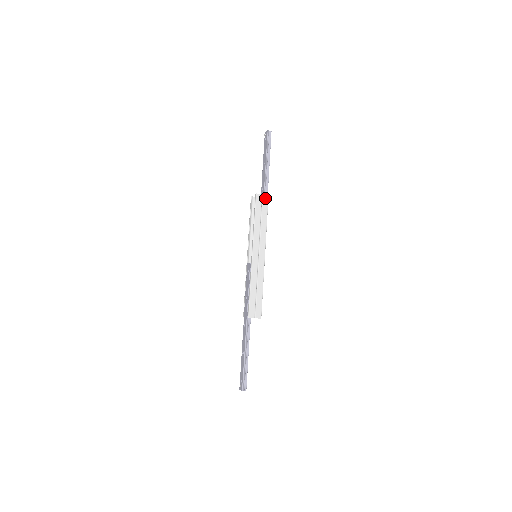
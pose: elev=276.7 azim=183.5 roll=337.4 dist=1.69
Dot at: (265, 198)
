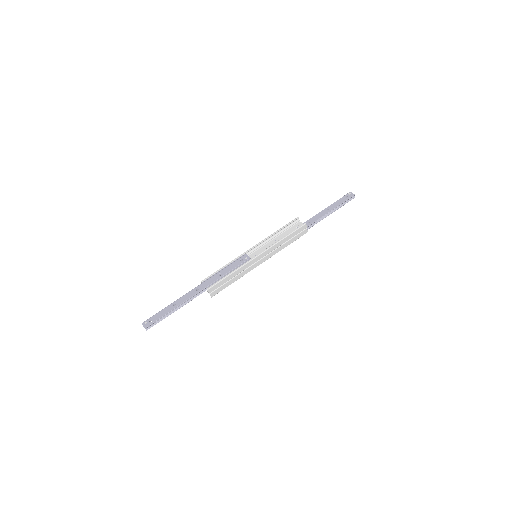
Dot at: (305, 231)
